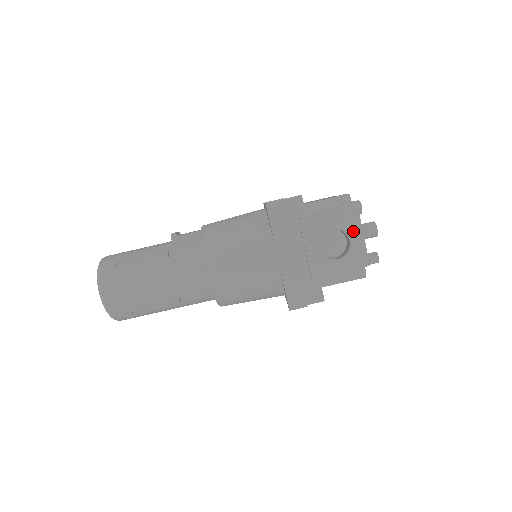
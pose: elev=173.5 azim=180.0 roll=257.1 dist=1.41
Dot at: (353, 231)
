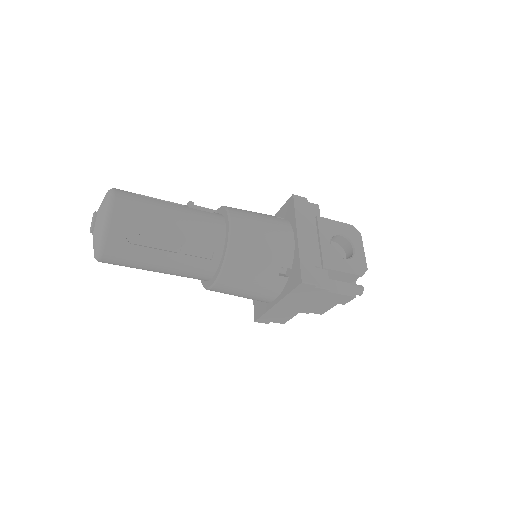
Dot at: (356, 243)
